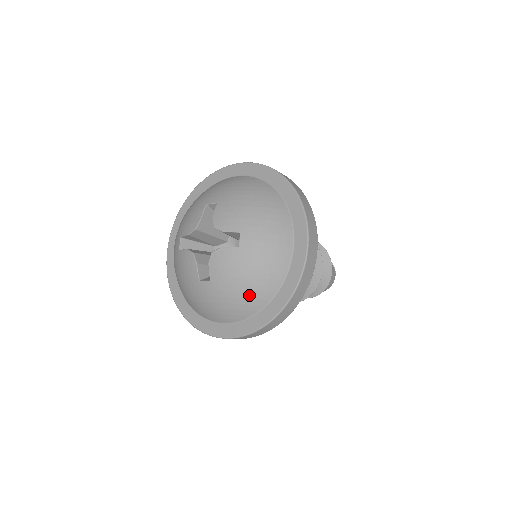
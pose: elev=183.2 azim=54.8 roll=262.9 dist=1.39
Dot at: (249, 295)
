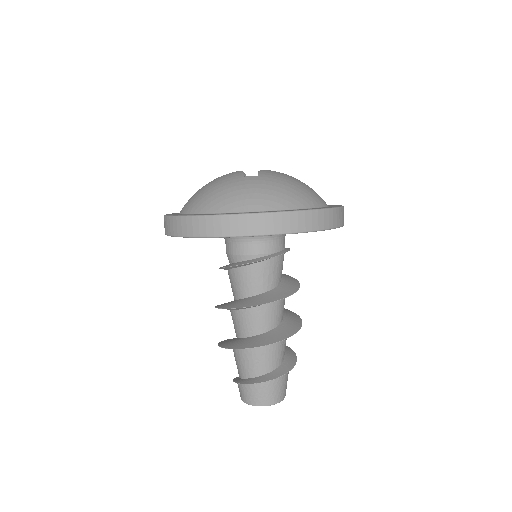
Dot at: (296, 193)
